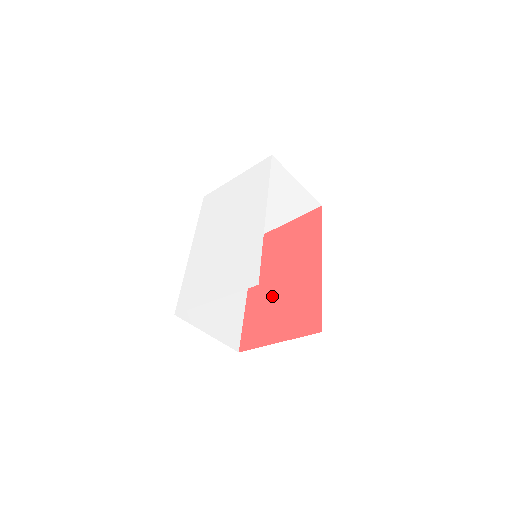
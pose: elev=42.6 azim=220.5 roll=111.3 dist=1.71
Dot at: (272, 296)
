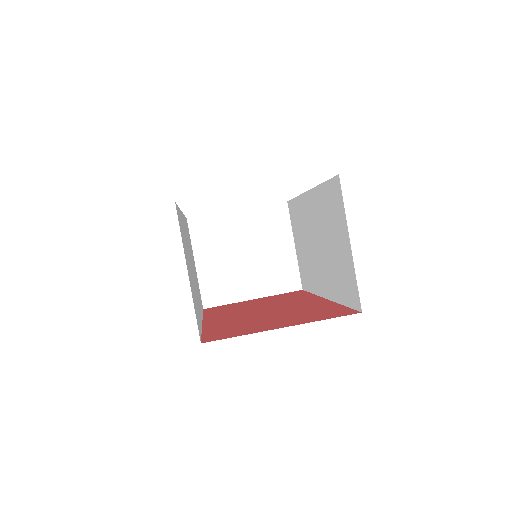
Dot at: (253, 317)
